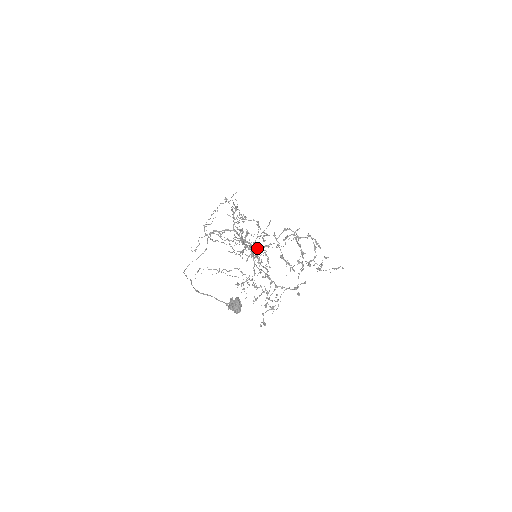
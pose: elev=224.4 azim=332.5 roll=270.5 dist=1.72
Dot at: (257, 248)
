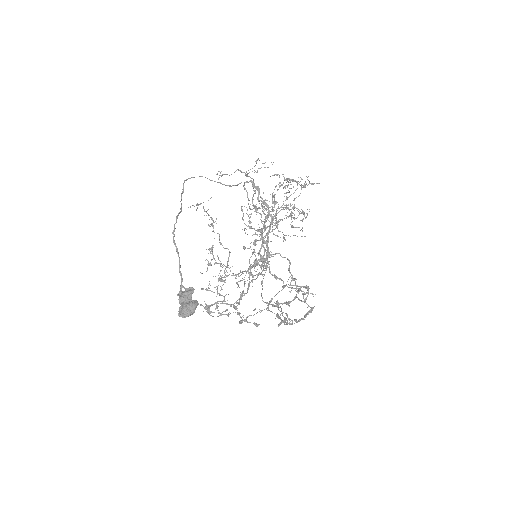
Dot at: (265, 243)
